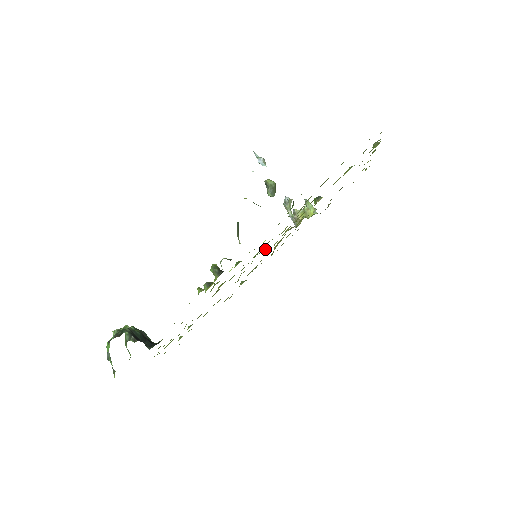
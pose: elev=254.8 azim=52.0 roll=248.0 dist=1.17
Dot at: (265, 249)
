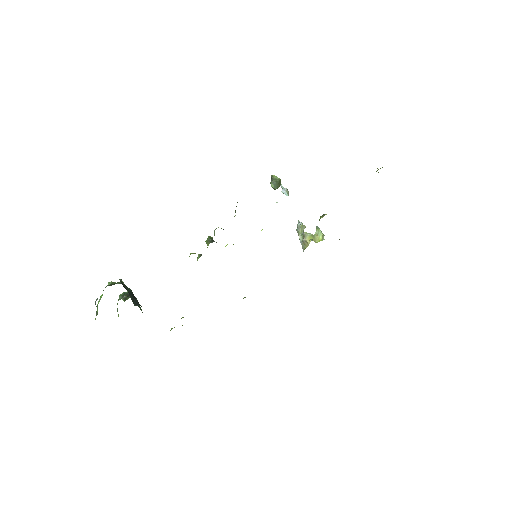
Dot at: occluded
